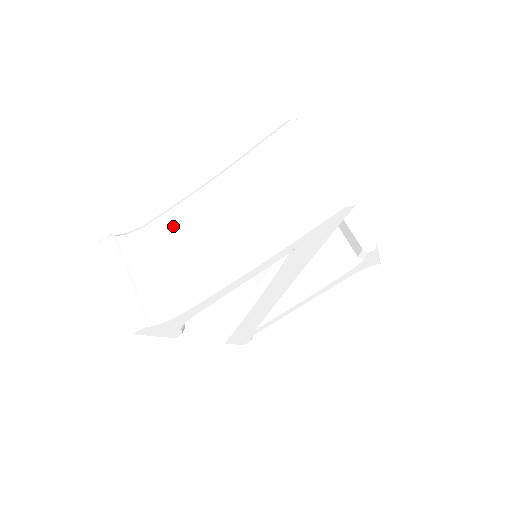
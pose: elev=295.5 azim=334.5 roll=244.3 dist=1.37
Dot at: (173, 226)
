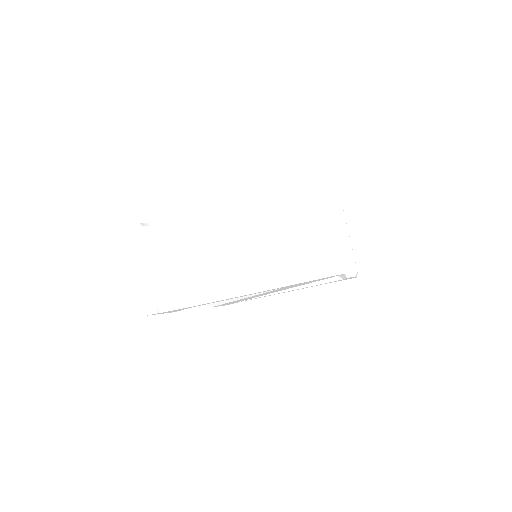
Dot at: (195, 232)
